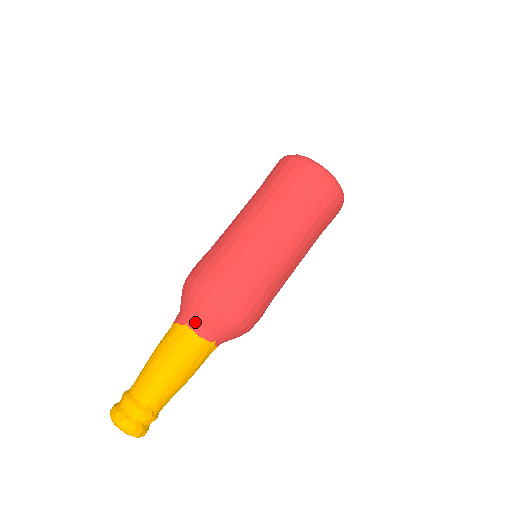
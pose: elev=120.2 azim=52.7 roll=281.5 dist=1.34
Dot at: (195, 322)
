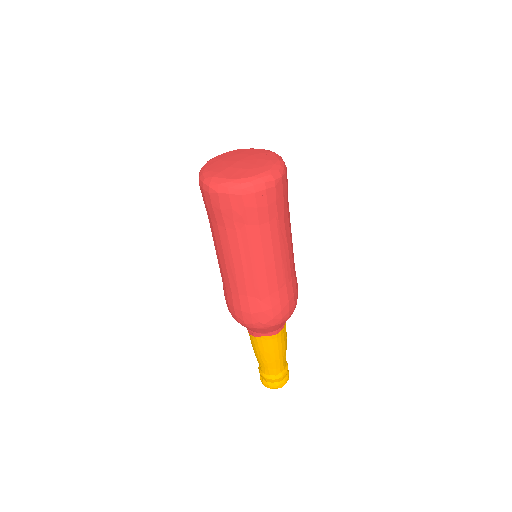
Dot at: (267, 333)
